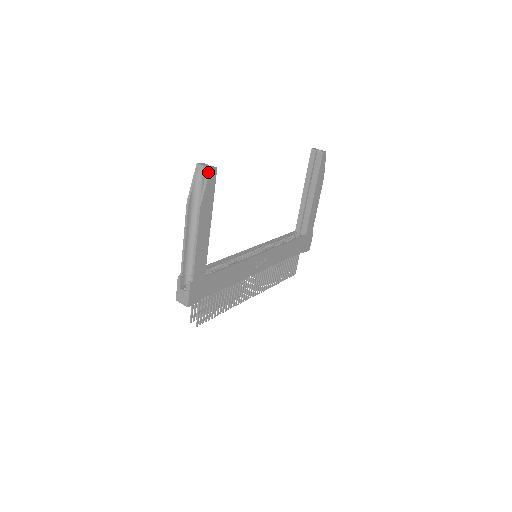
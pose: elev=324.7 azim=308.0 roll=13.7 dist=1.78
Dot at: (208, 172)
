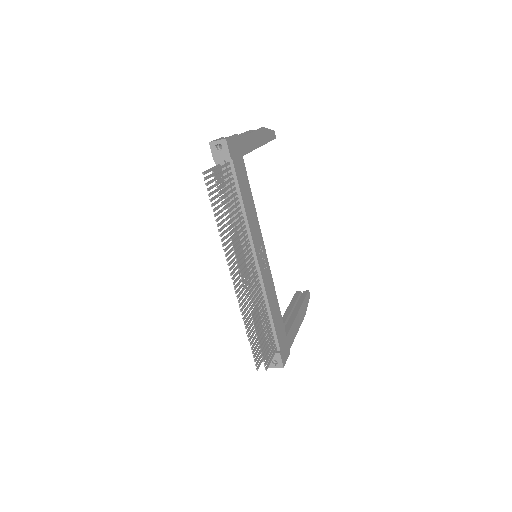
Dot at: (272, 130)
